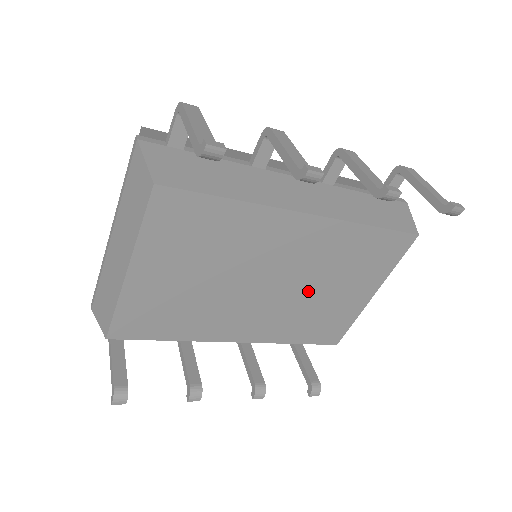
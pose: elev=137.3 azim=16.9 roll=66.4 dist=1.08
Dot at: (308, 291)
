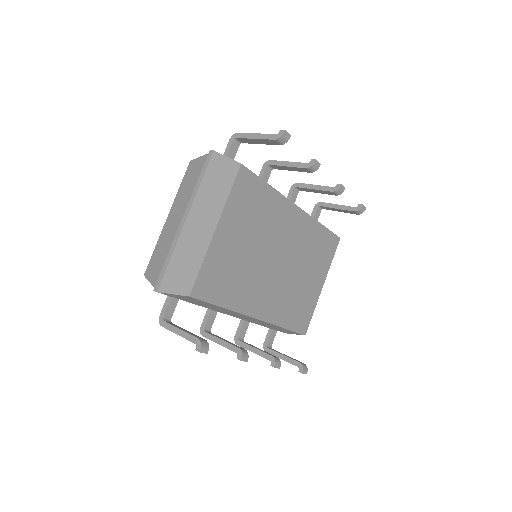
Dot at: (295, 274)
